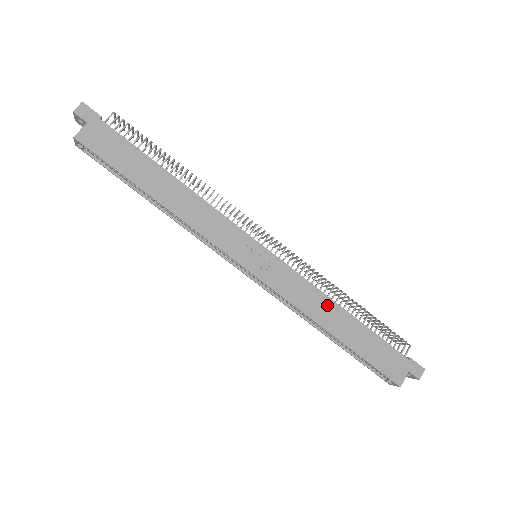
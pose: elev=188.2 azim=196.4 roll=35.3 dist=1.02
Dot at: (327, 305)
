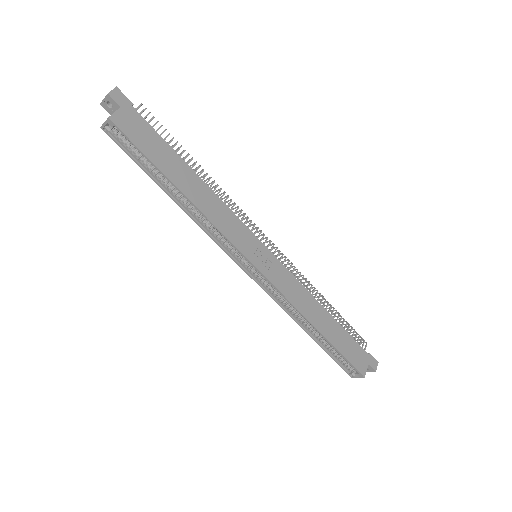
Dot at: (313, 303)
